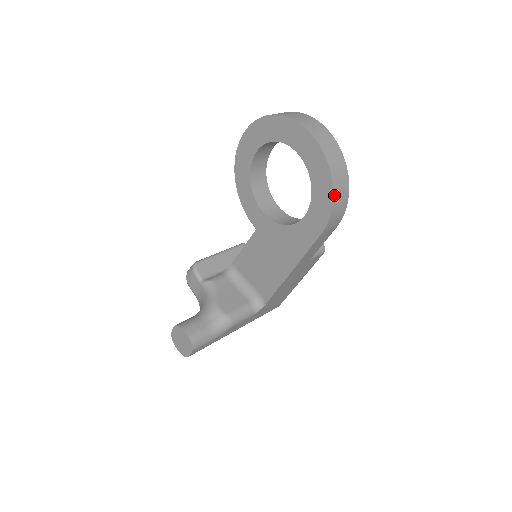
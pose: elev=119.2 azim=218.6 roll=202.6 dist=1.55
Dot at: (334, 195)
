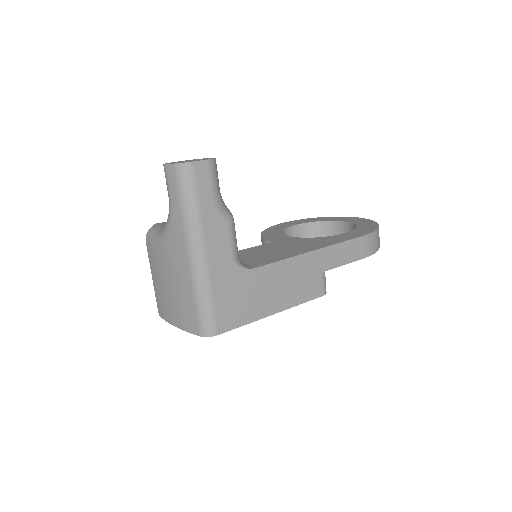
Dot at: occluded
